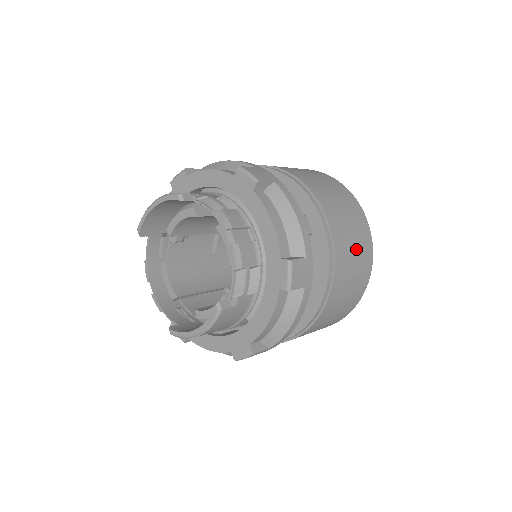
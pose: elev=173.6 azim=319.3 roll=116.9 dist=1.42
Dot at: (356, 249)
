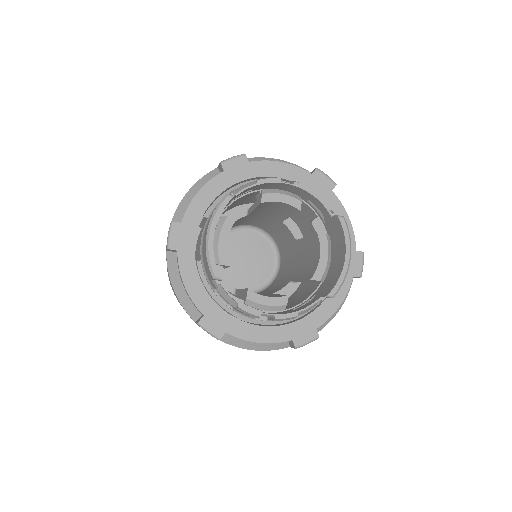
Dot at: occluded
